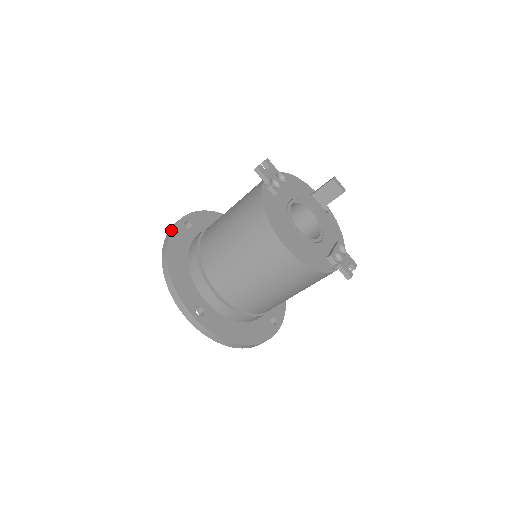
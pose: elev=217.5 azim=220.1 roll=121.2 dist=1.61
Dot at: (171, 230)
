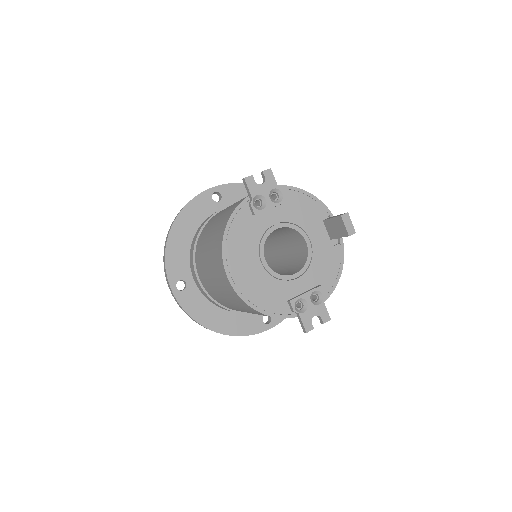
Dot at: (193, 198)
